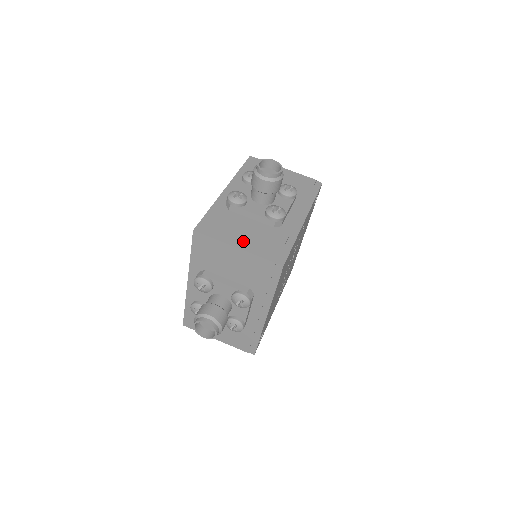
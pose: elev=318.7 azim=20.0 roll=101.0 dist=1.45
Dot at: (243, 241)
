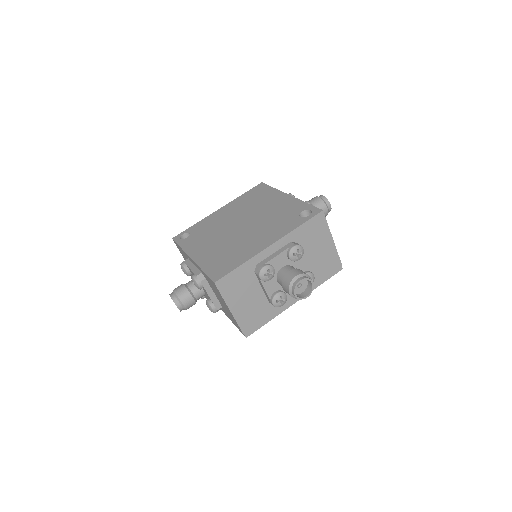
Dot at: (239, 307)
